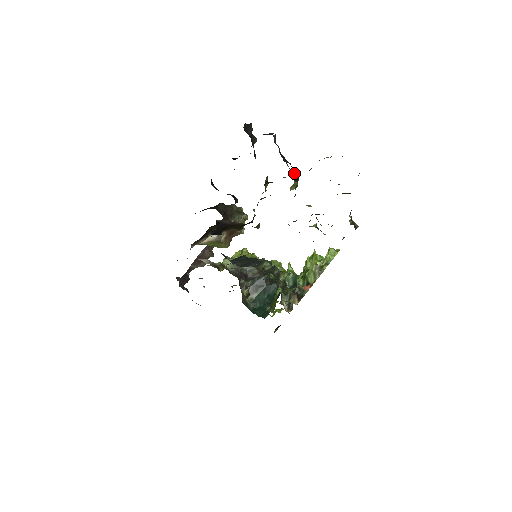
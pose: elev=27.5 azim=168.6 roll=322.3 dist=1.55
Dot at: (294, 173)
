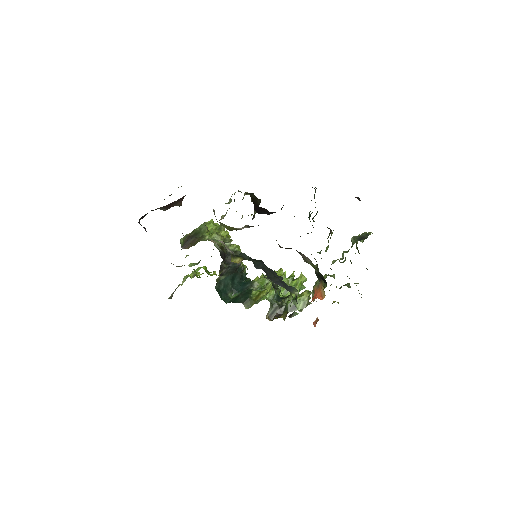
Dot at: occluded
